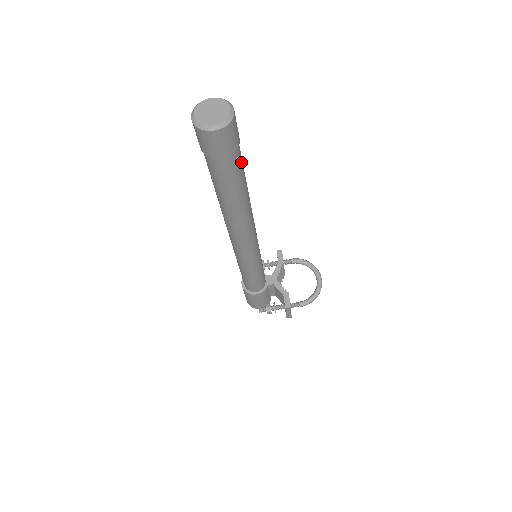
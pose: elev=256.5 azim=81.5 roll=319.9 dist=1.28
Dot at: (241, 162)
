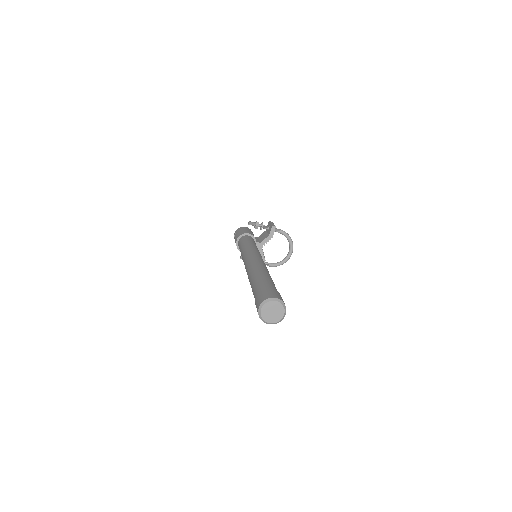
Dot at: occluded
